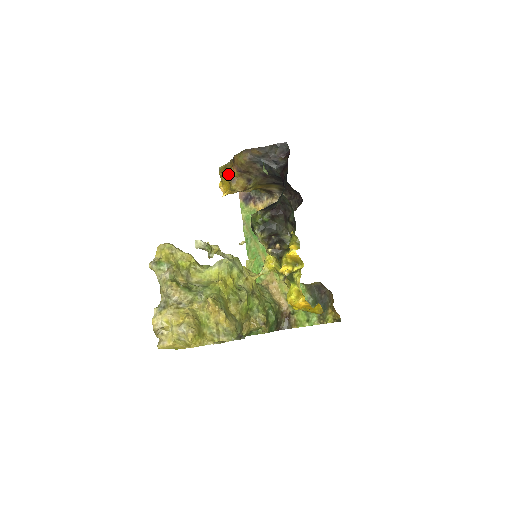
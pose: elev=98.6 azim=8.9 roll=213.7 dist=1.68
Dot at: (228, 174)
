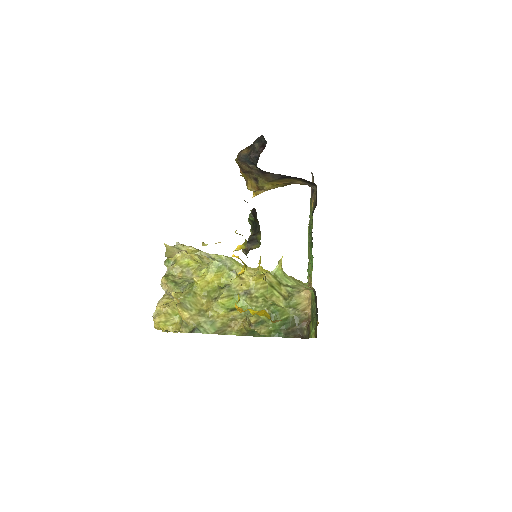
Dot at: (243, 176)
